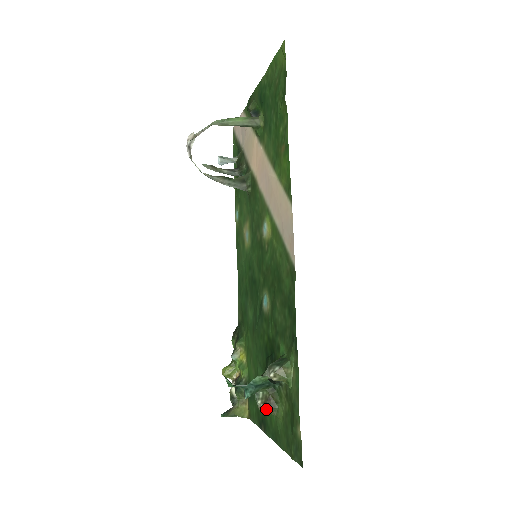
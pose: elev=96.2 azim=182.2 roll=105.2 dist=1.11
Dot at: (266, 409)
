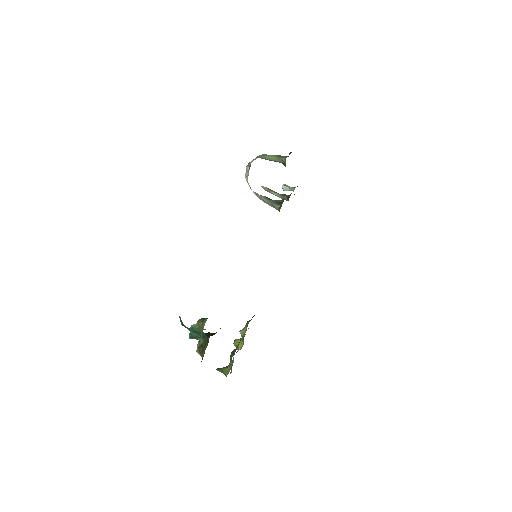
Dot at: (199, 352)
